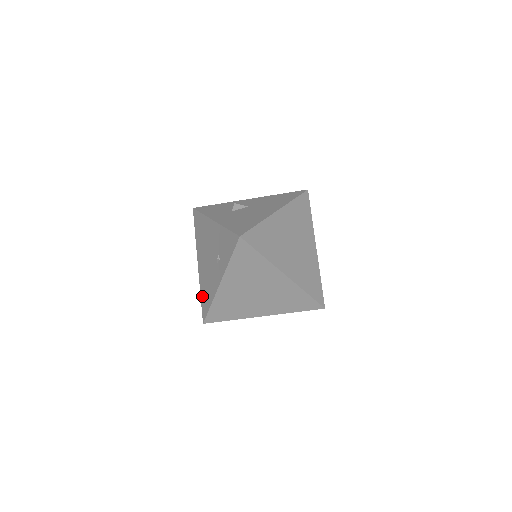
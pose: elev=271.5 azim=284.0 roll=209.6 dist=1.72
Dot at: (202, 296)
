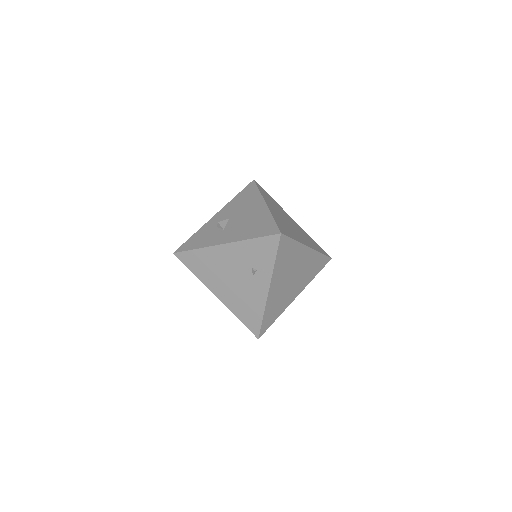
Dot at: (242, 318)
